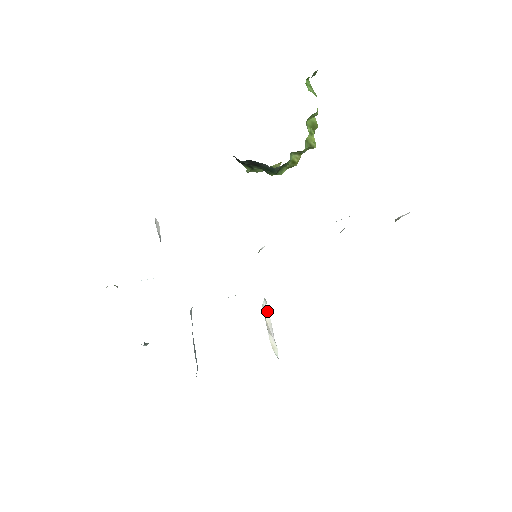
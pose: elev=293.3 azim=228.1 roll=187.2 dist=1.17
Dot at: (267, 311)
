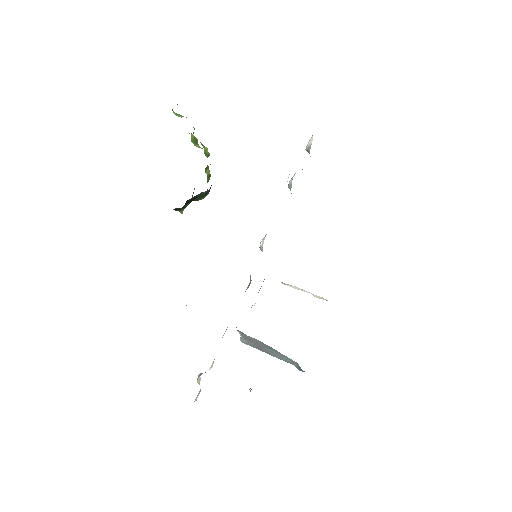
Dot at: (288, 285)
